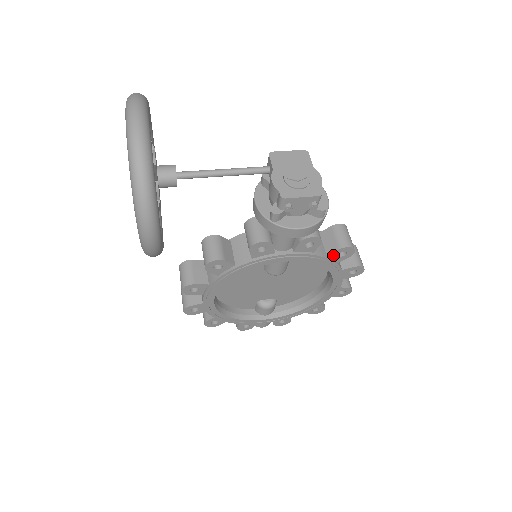
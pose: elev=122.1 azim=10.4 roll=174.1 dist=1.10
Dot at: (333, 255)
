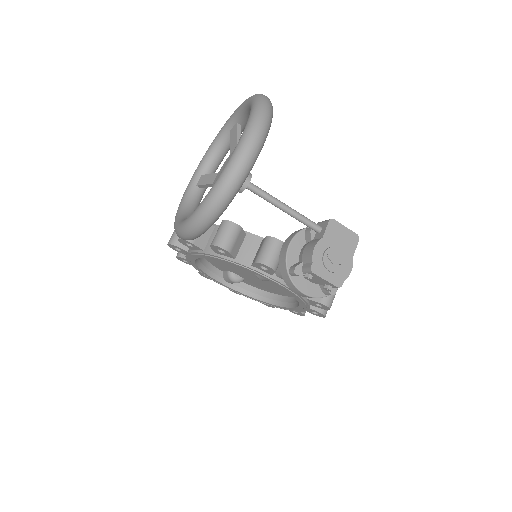
Dot at: (312, 301)
